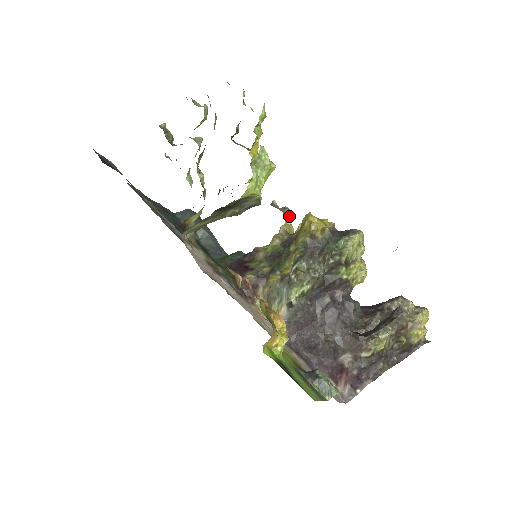
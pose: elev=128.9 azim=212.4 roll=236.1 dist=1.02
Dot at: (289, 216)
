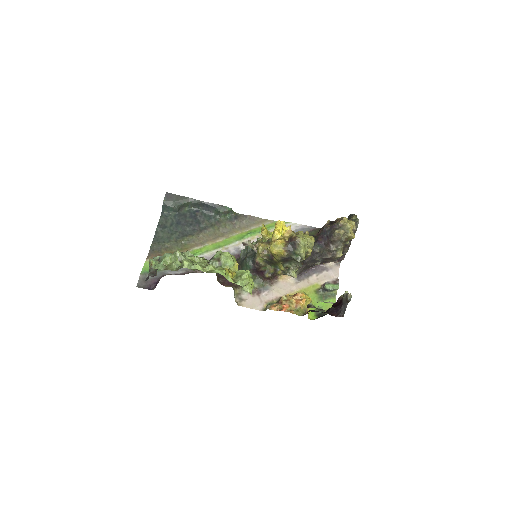
Dot at: (258, 246)
